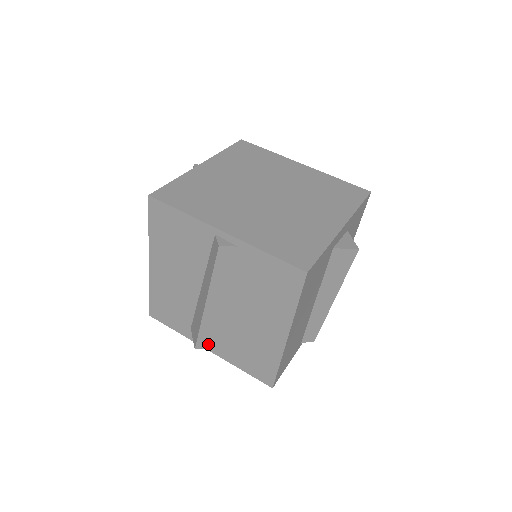
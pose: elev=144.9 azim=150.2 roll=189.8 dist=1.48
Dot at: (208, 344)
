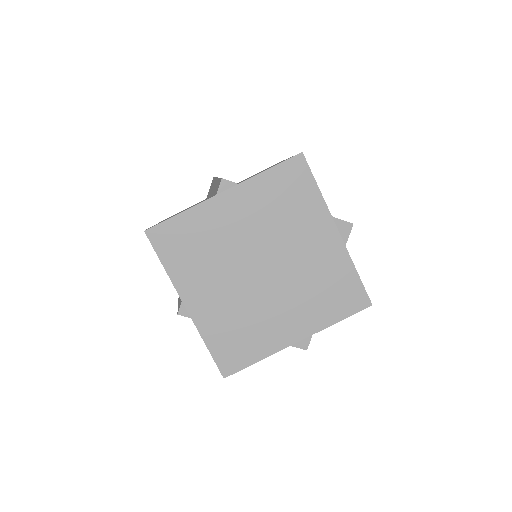
Dot at: occluded
